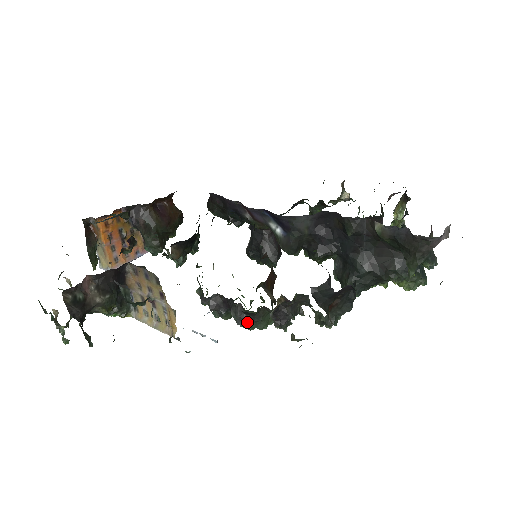
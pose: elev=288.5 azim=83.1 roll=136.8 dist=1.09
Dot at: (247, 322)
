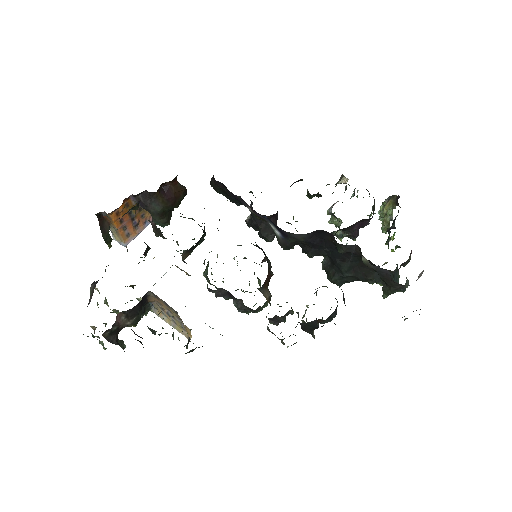
Dot at: (246, 311)
